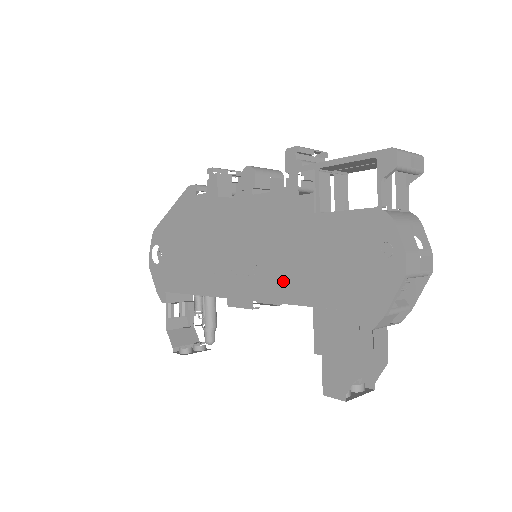
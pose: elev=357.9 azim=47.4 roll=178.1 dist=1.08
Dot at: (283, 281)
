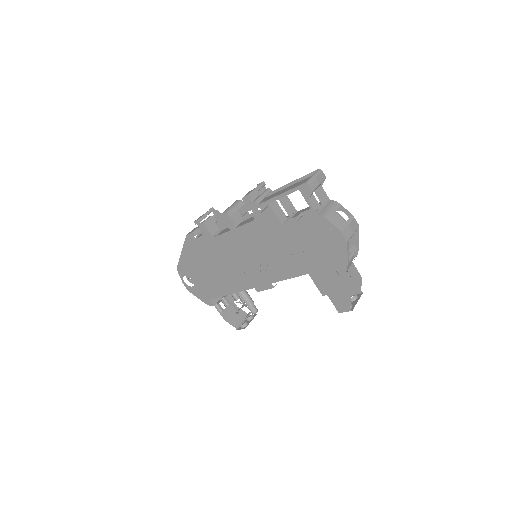
Dot at: (283, 267)
